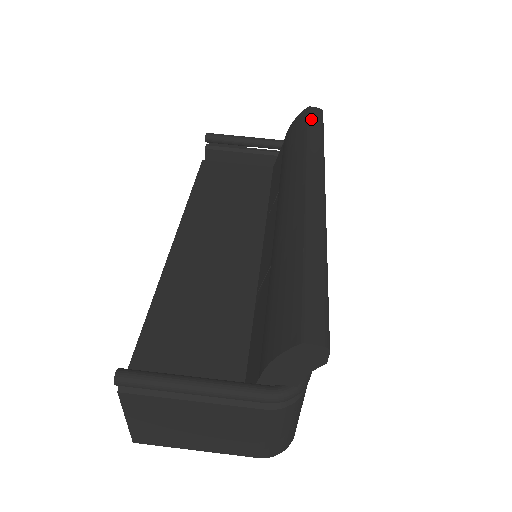
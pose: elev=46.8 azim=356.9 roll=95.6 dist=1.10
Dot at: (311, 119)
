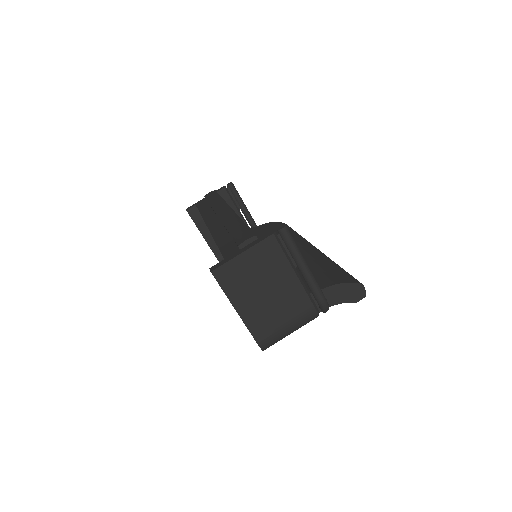
Dot at: occluded
